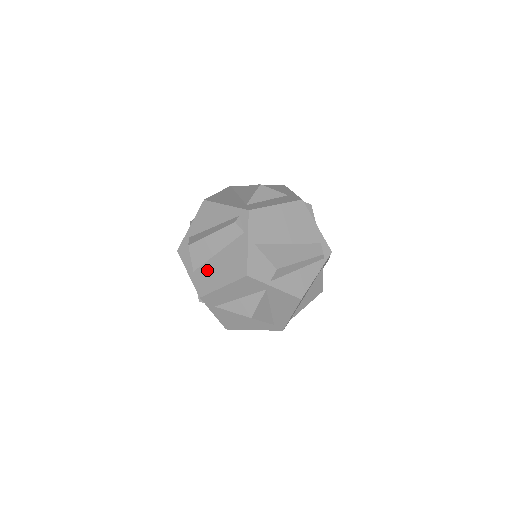
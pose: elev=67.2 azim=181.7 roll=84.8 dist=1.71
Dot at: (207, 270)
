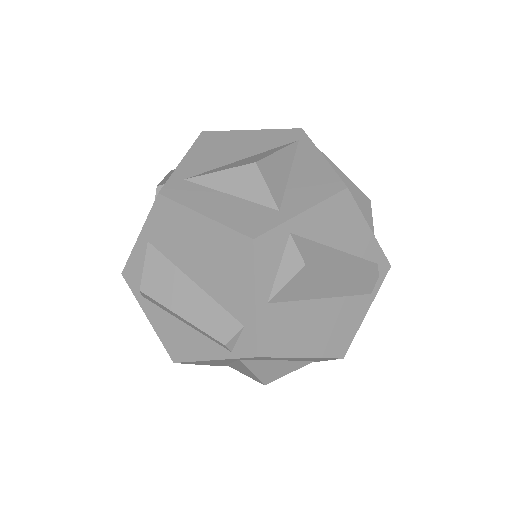
Dot at: (294, 316)
